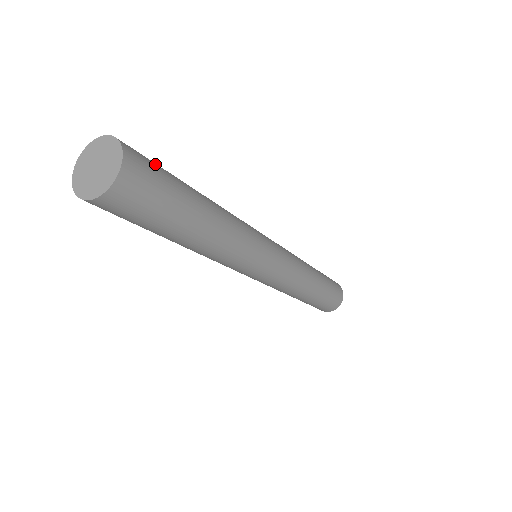
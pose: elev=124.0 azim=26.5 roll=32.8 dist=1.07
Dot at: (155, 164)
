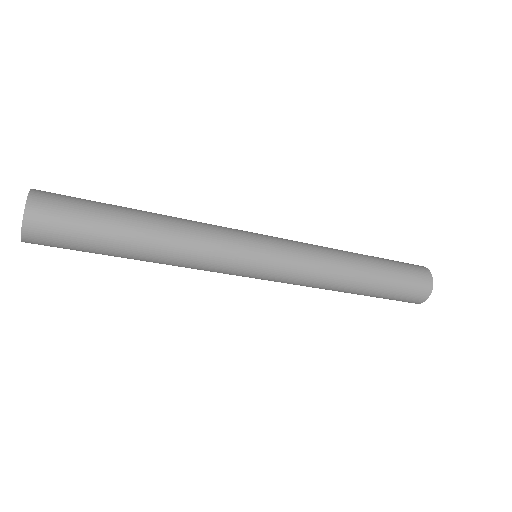
Dot at: (74, 198)
